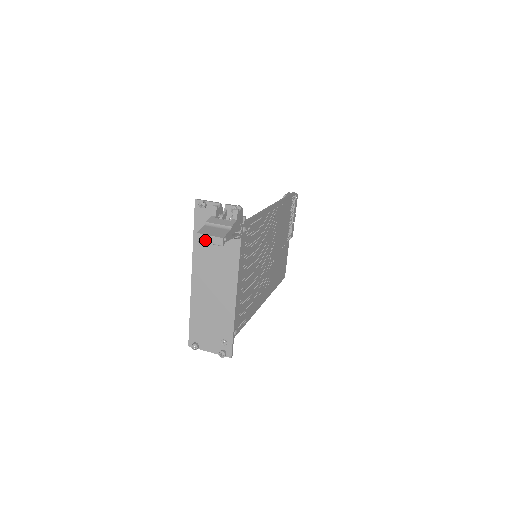
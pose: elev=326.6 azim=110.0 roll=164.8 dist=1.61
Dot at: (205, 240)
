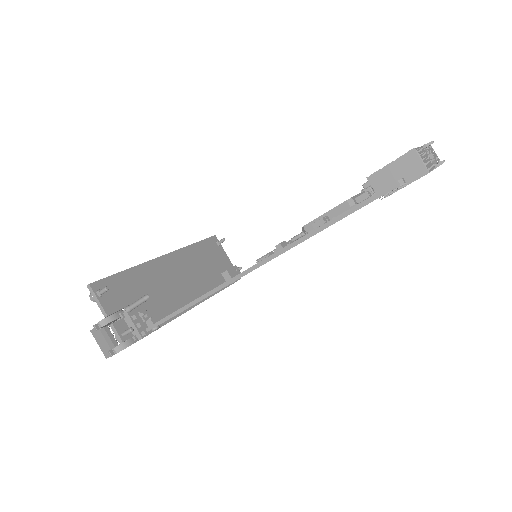
Dot at: occluded
